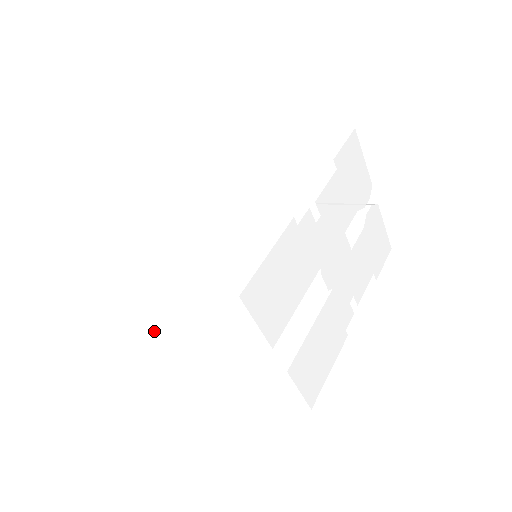
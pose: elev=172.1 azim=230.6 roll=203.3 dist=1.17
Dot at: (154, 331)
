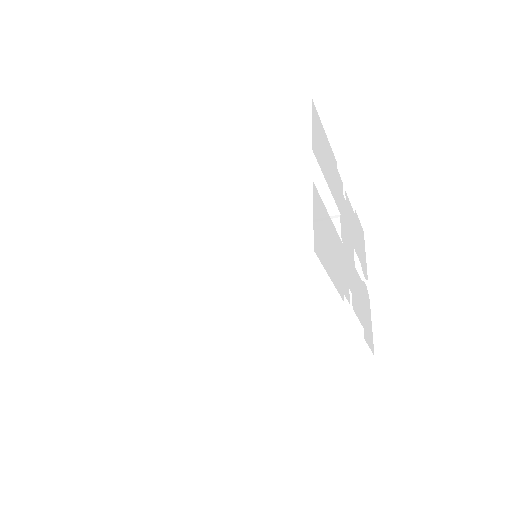
Dot at: (124, 226)
